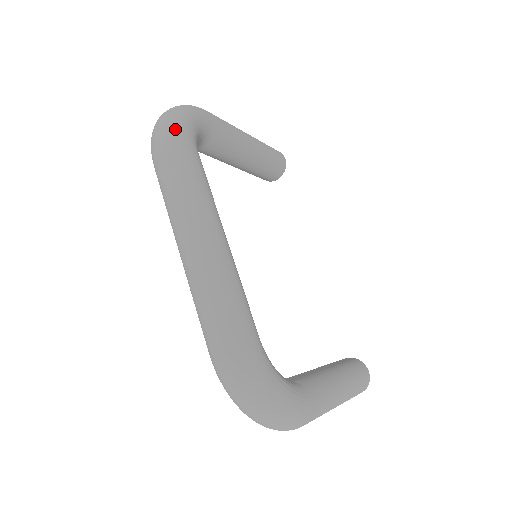
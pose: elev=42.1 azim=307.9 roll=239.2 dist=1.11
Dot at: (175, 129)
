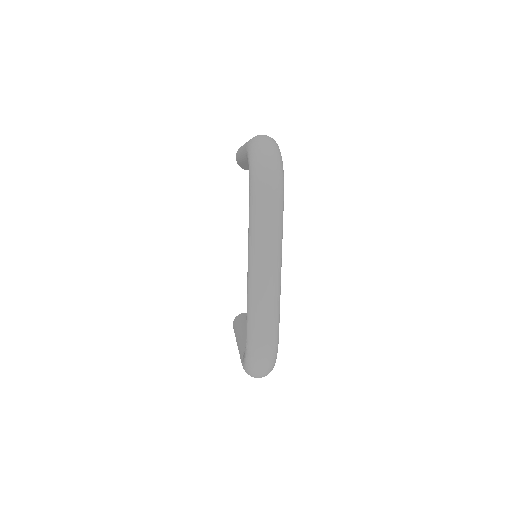
Dot at: (282, 178)
